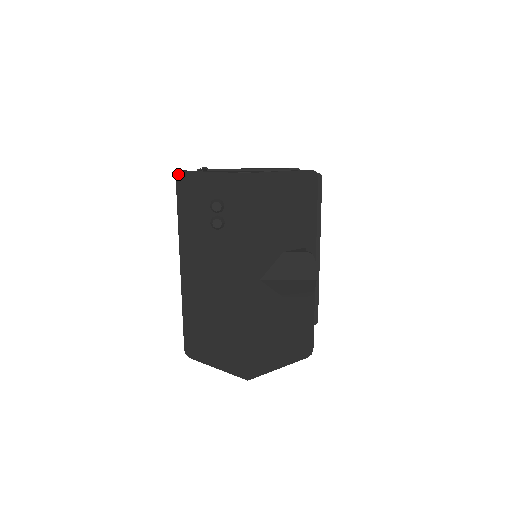
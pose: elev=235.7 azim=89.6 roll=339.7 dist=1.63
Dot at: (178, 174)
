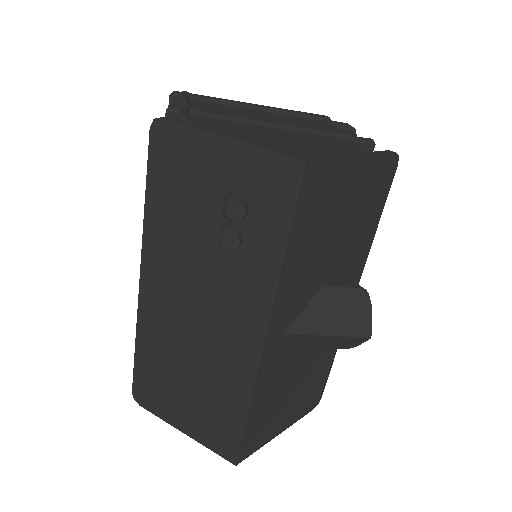
Dot at: (156, 122)
